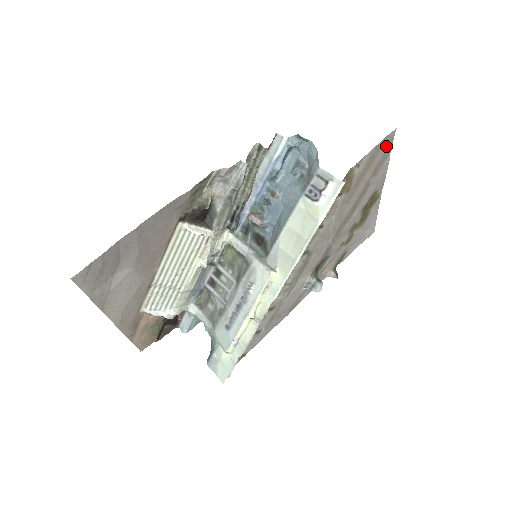
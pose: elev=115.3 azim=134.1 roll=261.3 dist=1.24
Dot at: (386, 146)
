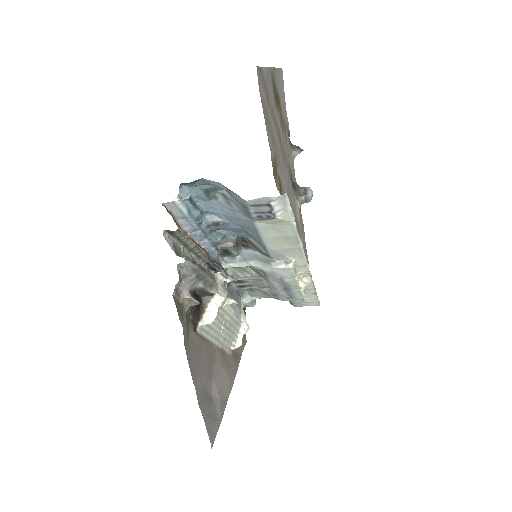
Dot at: (260, 83)
